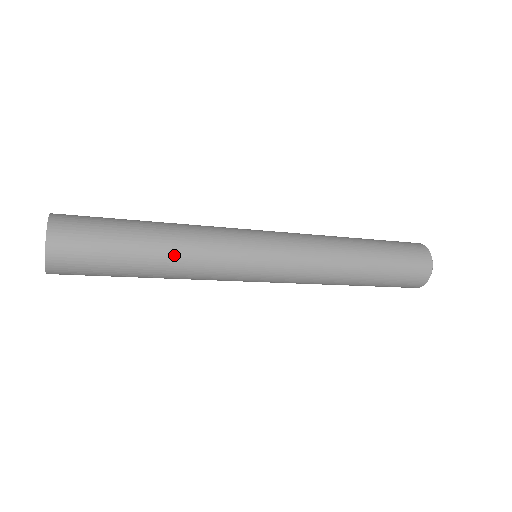
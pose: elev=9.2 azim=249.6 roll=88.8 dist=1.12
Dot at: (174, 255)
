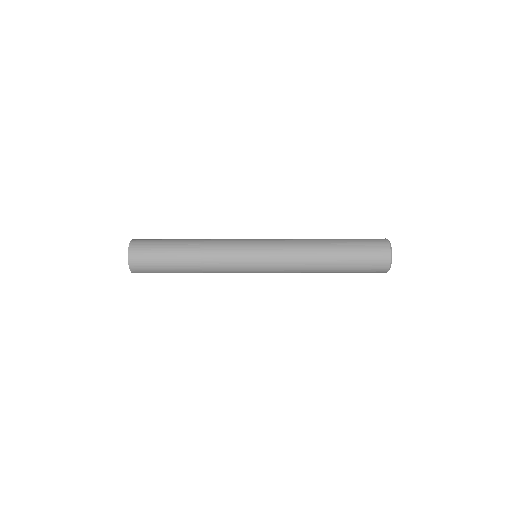
Dot at: (198, 265)
